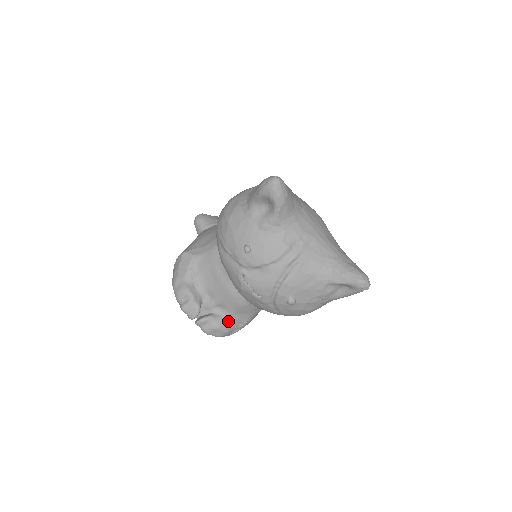
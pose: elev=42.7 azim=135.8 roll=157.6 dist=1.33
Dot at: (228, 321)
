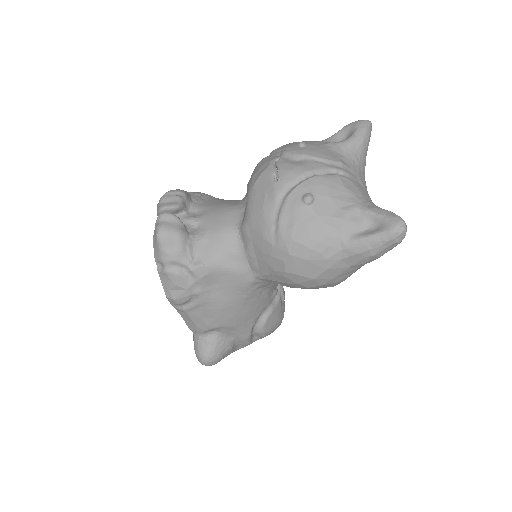
Dot at: (191, 242)
